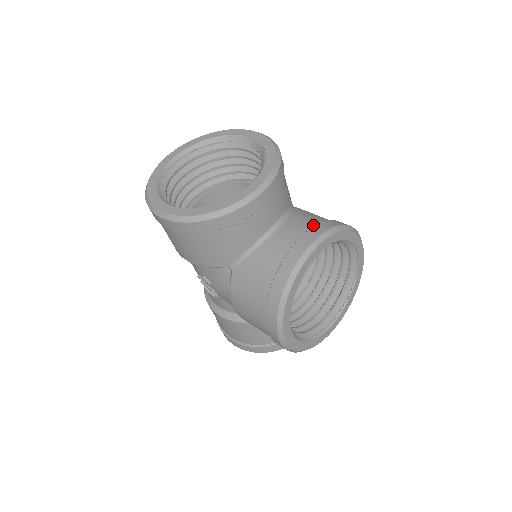
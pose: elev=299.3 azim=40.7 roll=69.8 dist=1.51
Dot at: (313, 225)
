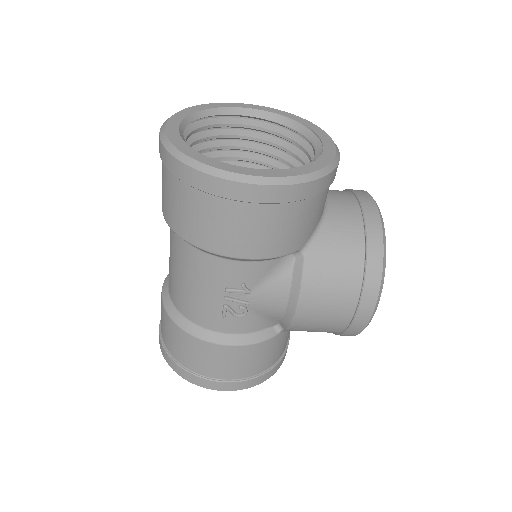
Dot at: (347, 192)
